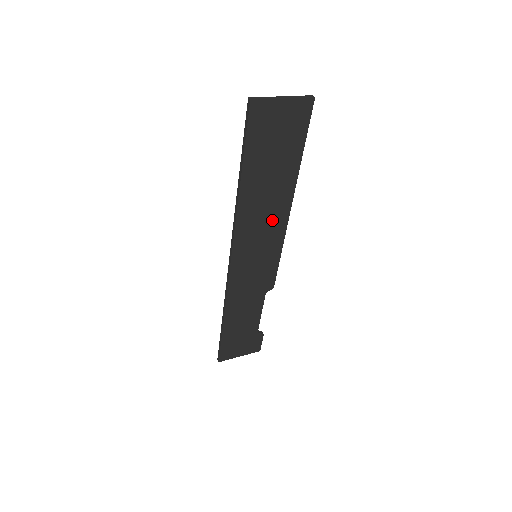
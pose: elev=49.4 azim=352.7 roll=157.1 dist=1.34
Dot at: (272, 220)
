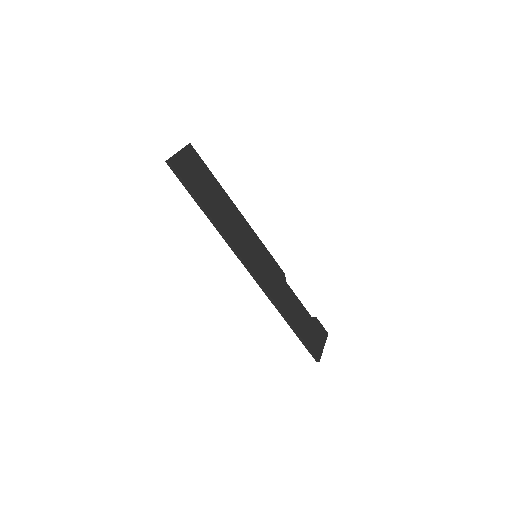
Dot at: (240, 226)
